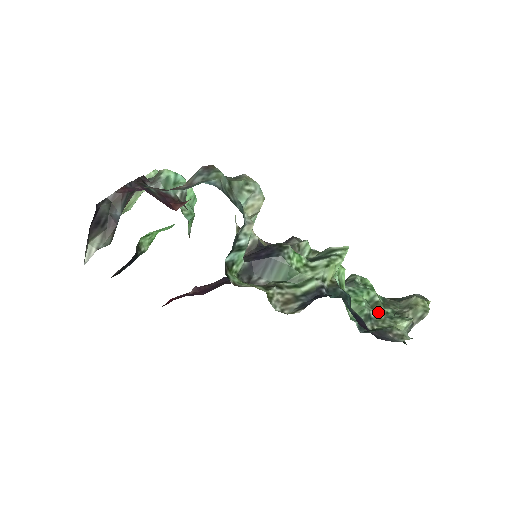
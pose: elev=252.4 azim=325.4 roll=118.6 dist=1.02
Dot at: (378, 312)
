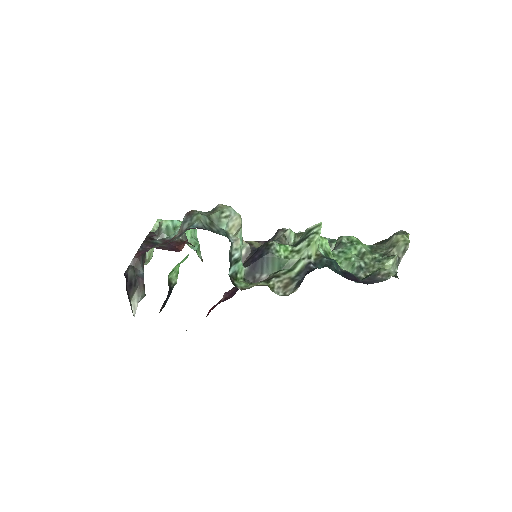
Dot at: (367, 261)
